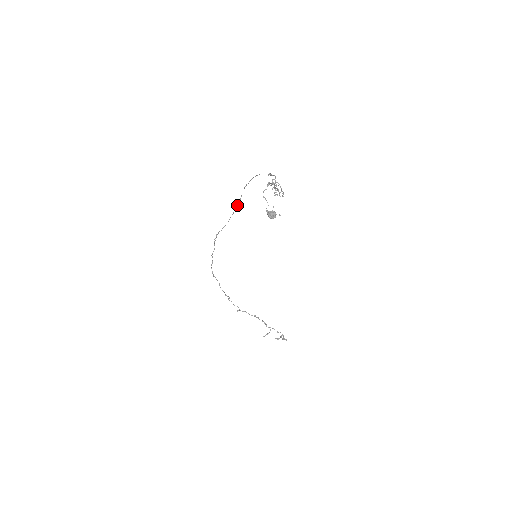
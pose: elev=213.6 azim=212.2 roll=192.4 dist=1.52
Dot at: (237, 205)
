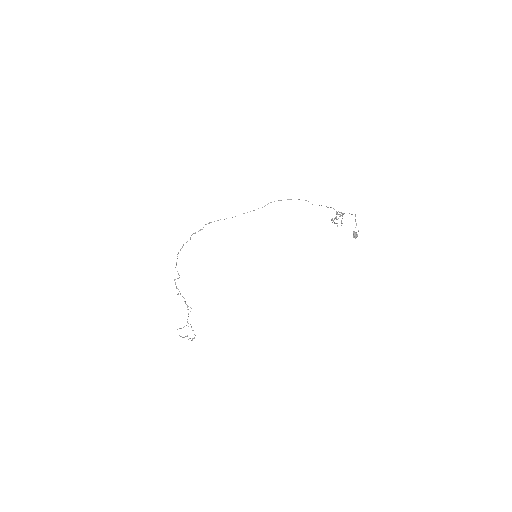
Dot at: occluded
